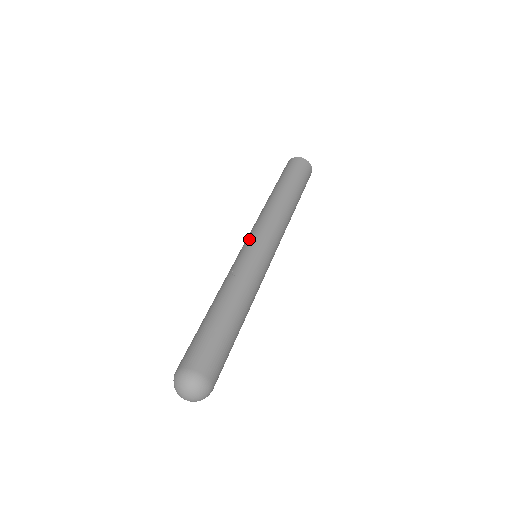
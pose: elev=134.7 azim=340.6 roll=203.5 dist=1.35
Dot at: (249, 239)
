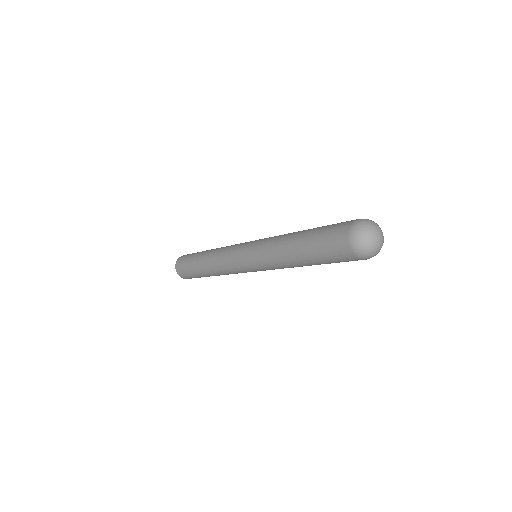
Dot at: occluded
